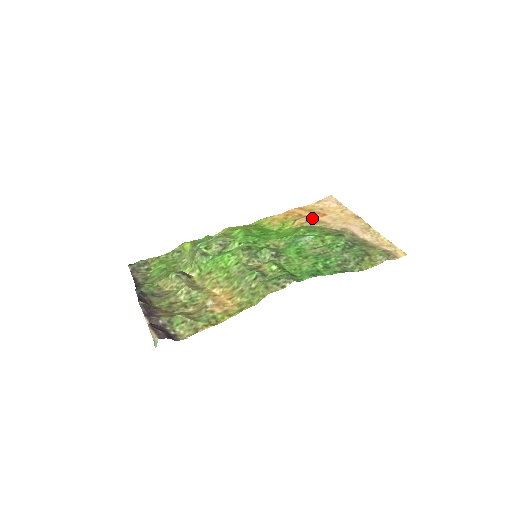
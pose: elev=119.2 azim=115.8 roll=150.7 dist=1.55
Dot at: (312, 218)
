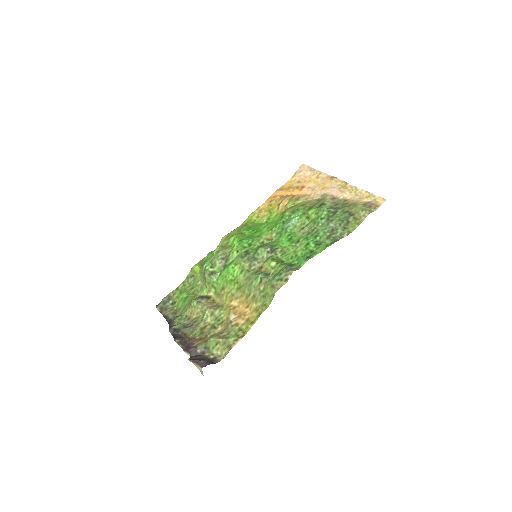
Dot at: (293, 196)
